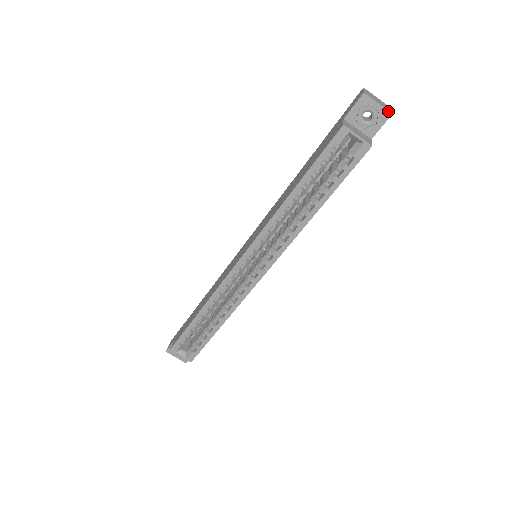
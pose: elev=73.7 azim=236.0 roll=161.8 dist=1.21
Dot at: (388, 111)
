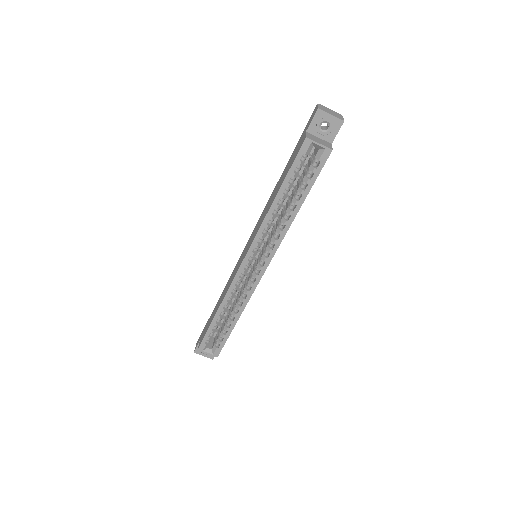
Dot at: (340, 119)
